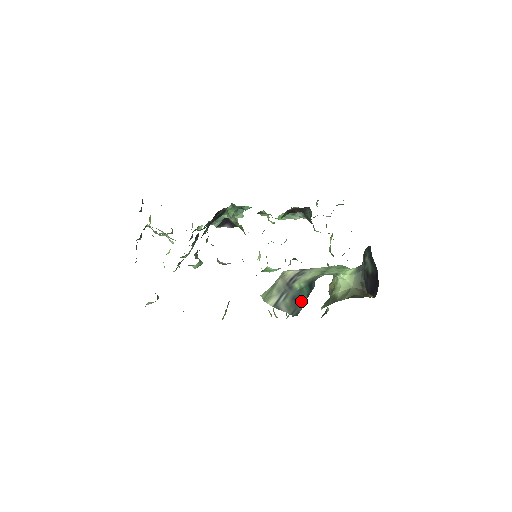
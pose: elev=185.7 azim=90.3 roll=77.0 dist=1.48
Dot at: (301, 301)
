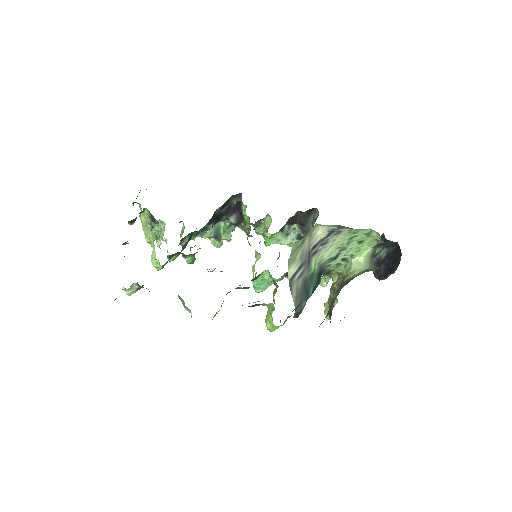
Dot at: (307, 295)
